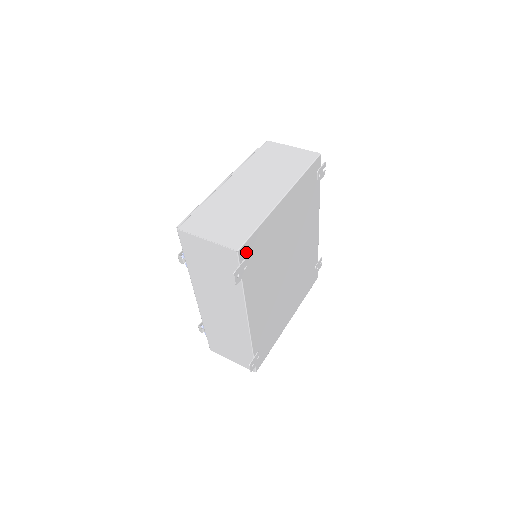
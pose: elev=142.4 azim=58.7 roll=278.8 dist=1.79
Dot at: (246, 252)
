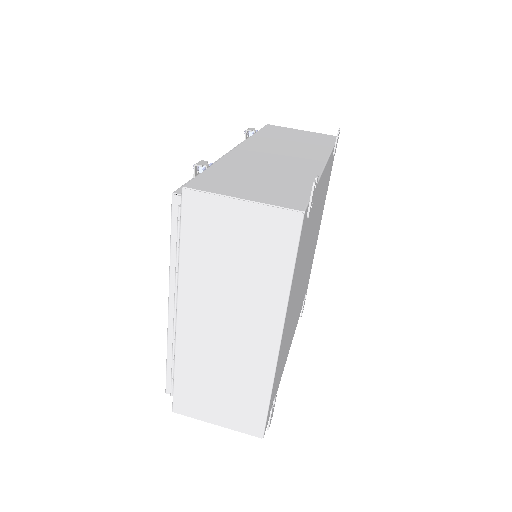
Dot at: (269, 413)
